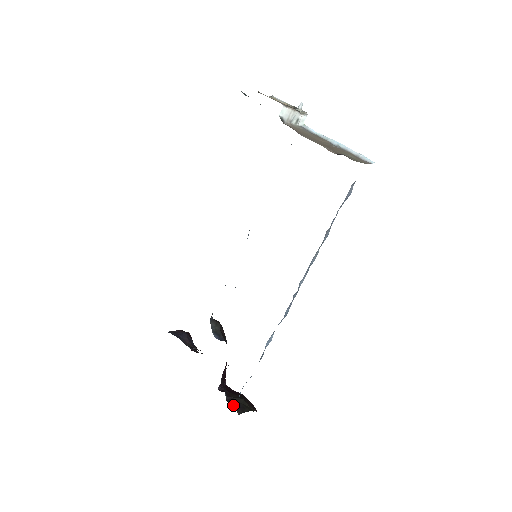
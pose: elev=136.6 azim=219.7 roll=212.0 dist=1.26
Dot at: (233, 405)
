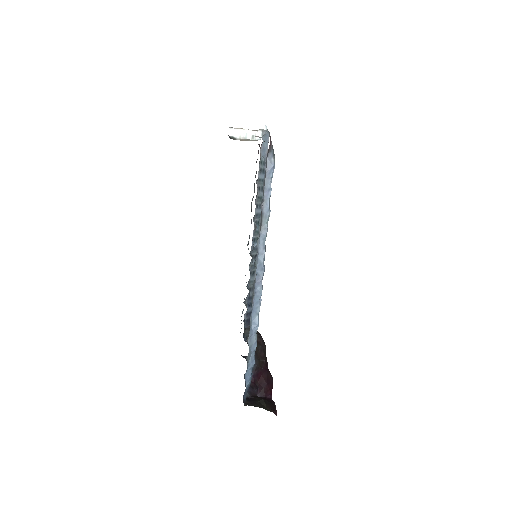
Dot at: (246, 399)
